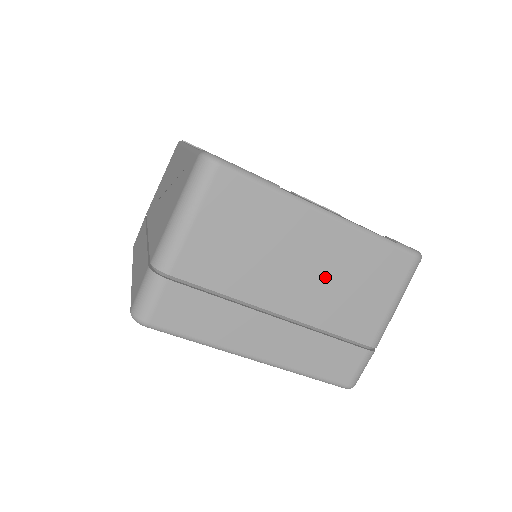
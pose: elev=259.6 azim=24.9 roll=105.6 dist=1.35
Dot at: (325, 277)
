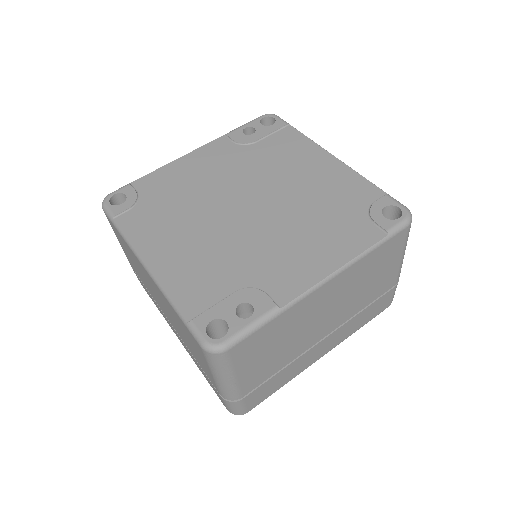
Dot at: (344, 299)
